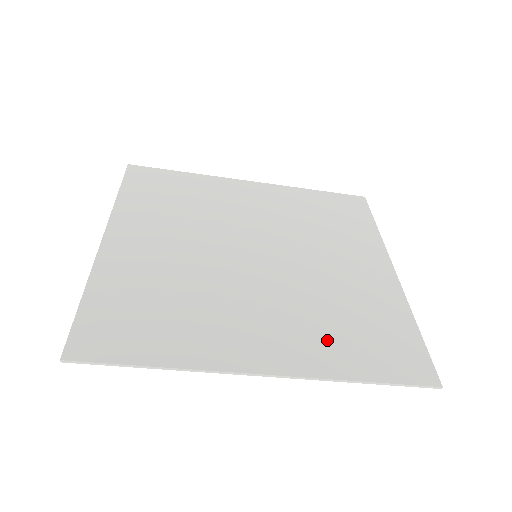
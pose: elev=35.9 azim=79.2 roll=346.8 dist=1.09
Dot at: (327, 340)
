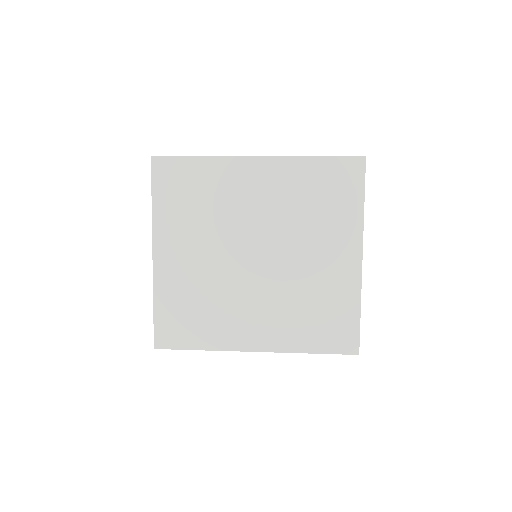
Dot at: (295, 327)
